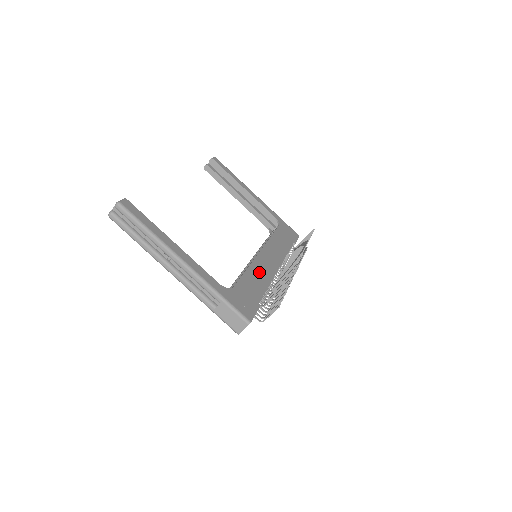
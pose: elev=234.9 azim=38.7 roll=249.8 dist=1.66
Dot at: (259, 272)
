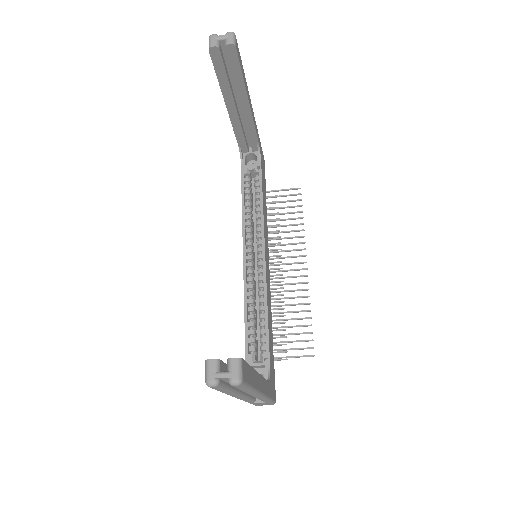
Dot at: (269, 302)
